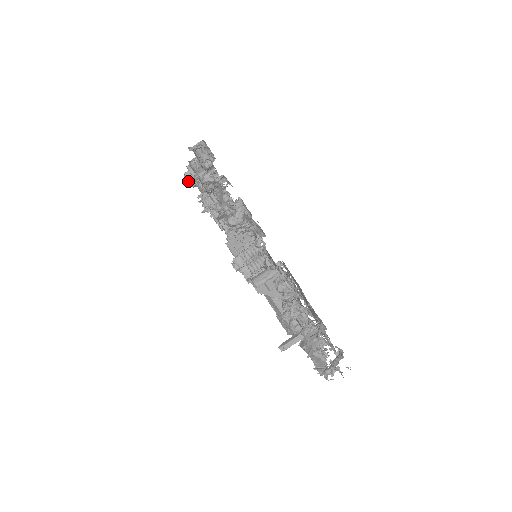
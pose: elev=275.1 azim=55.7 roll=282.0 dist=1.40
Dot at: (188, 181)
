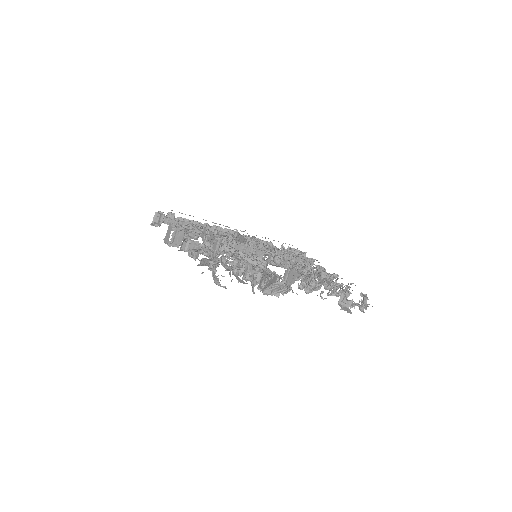
Dot at: (153, 225)
